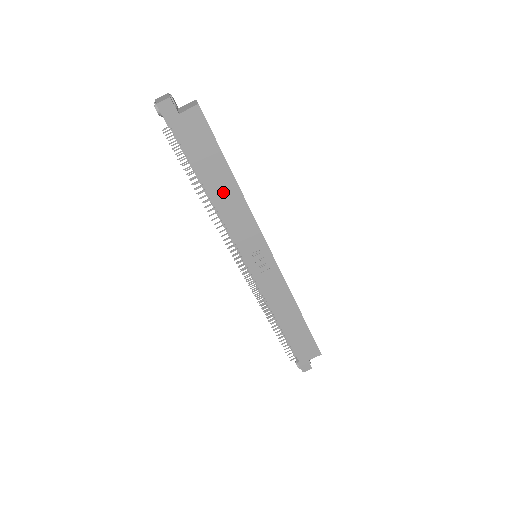
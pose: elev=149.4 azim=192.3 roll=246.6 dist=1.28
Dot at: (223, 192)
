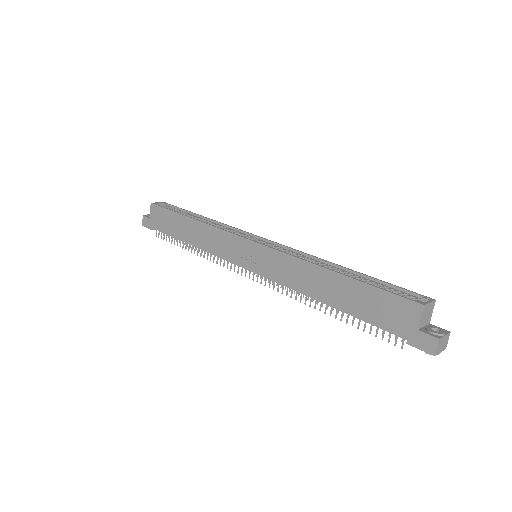
Dot at: (192, 233)
